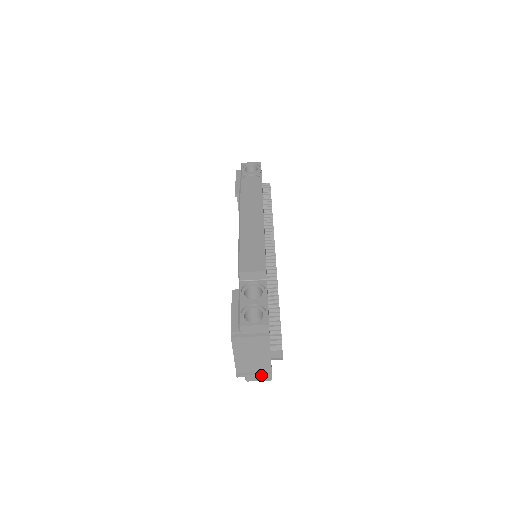
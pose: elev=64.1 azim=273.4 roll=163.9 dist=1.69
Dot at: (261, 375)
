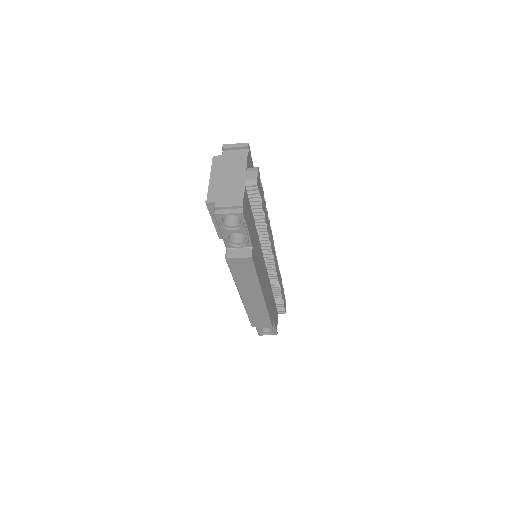
Dot at: occluded
